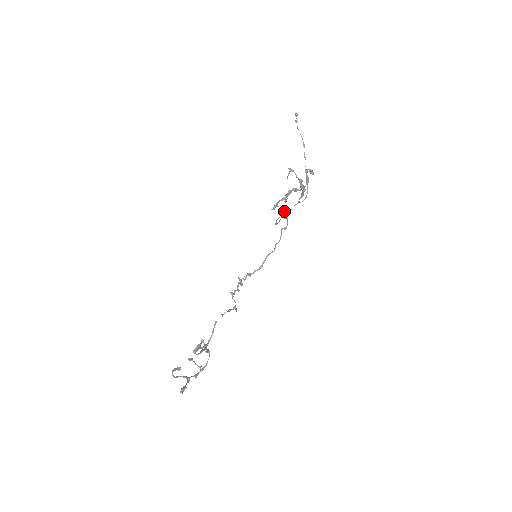
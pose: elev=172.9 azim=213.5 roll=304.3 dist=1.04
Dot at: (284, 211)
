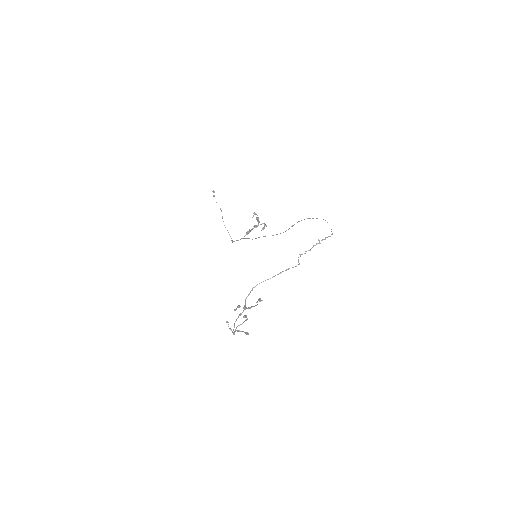
Dot at: occluded
